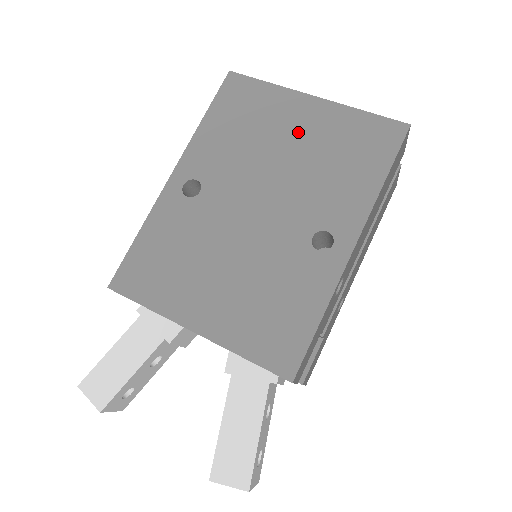
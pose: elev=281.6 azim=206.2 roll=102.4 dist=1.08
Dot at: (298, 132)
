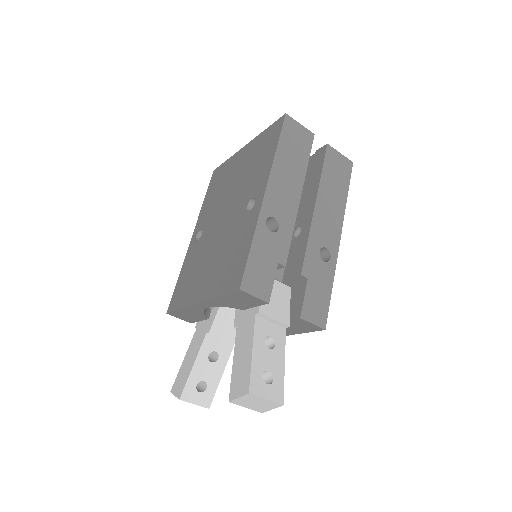
Dot at: (239, 167)
